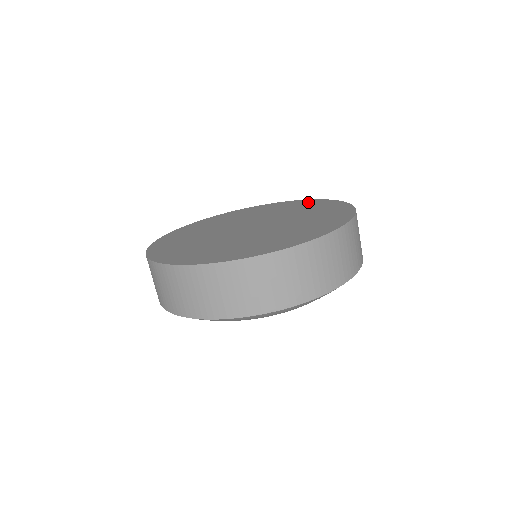
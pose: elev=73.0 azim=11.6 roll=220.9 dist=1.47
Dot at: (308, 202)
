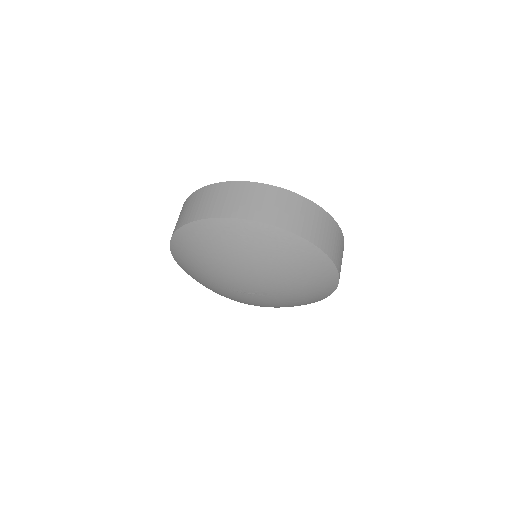
Dot at: occluded
